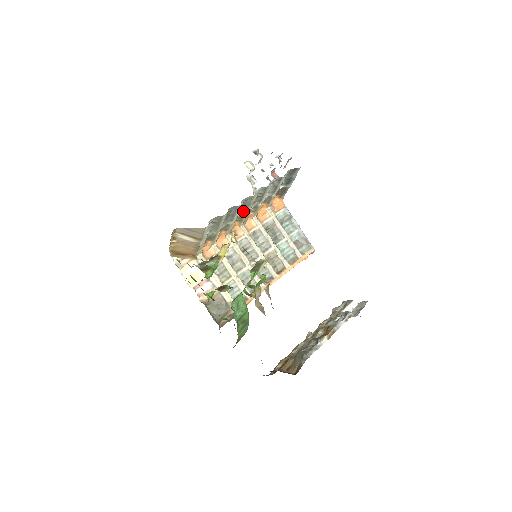
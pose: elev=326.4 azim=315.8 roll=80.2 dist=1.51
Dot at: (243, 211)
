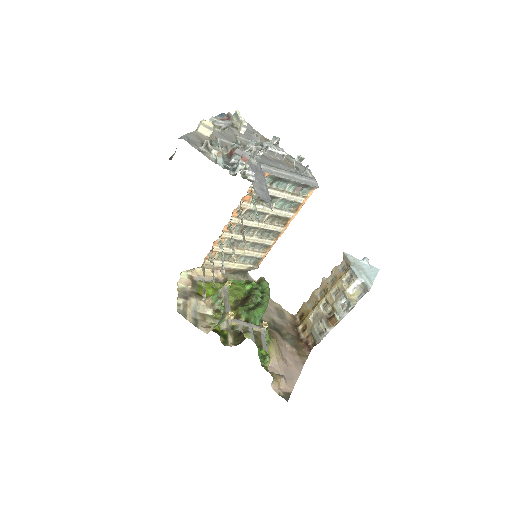
Dot at: occluded
